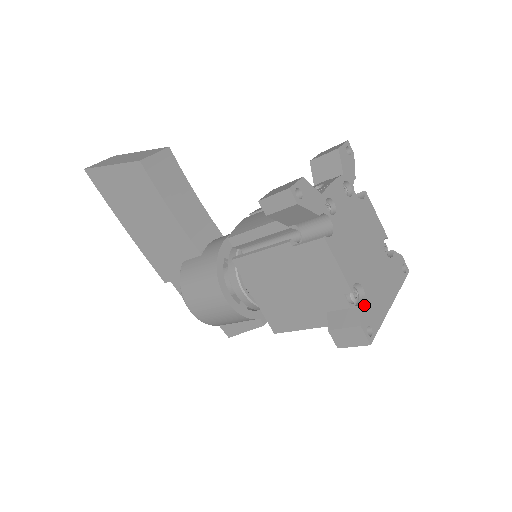
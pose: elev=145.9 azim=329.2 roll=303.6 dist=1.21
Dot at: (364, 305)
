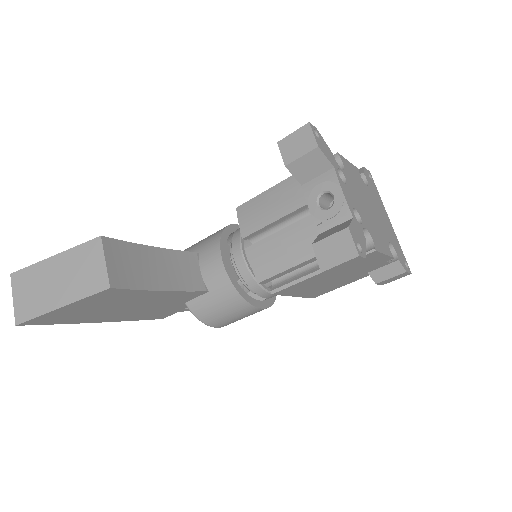
Dot at: (397, 254)
